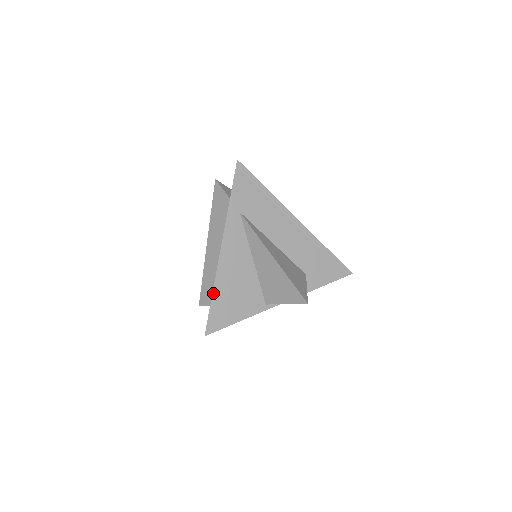
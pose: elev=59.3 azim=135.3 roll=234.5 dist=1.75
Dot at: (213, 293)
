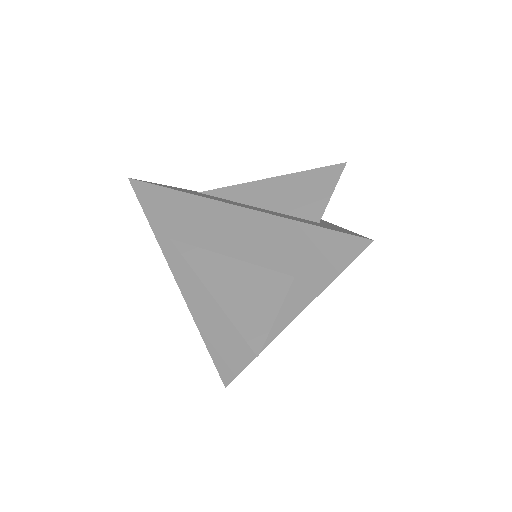
Dot at: (204, 341)
